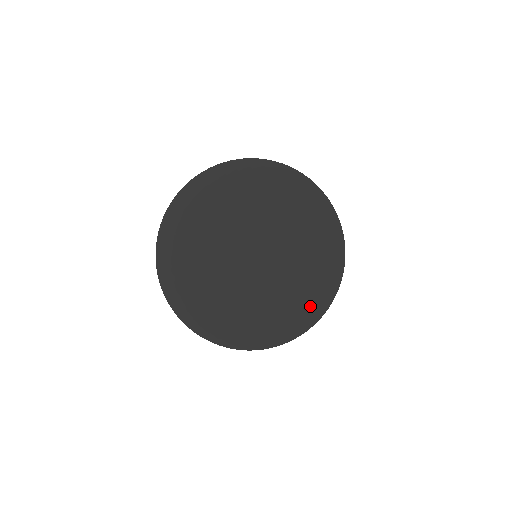
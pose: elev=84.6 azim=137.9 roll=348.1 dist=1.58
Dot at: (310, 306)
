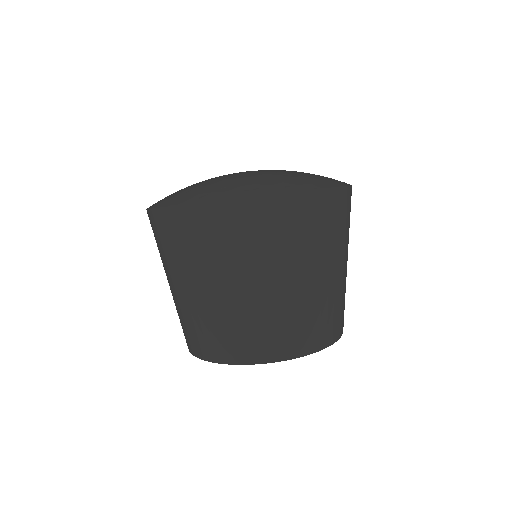
Dot at: (261, 186)
